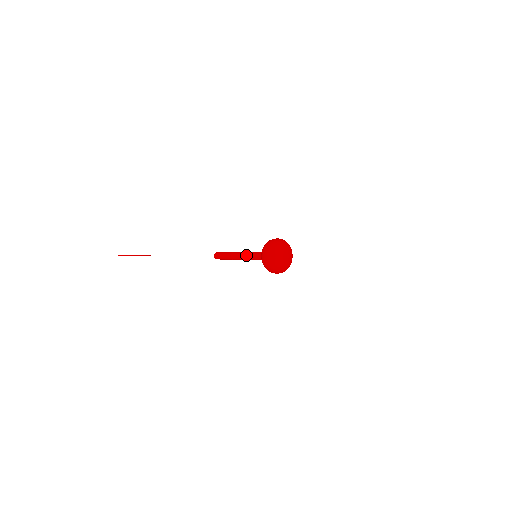
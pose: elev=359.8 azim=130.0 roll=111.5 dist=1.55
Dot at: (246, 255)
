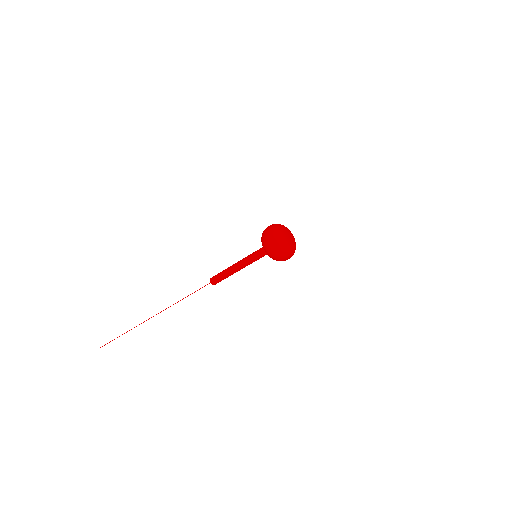
Dot at: (246, 262)
